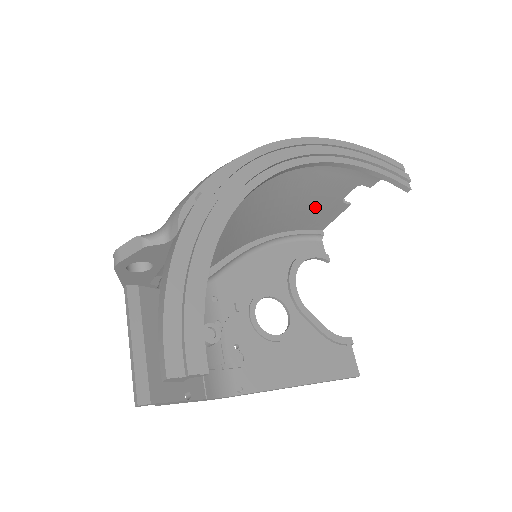
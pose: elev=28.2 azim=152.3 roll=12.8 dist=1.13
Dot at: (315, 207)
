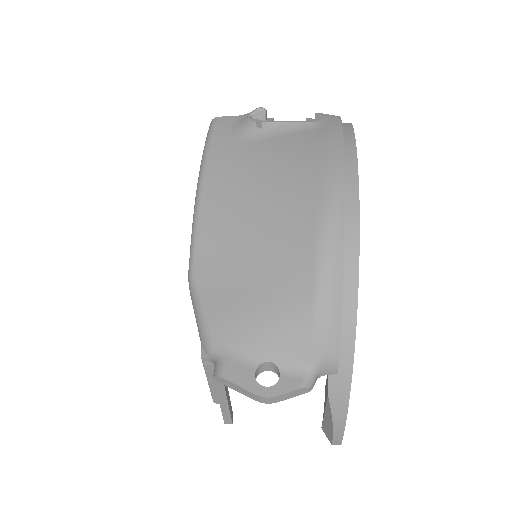
Dot at: occluded
